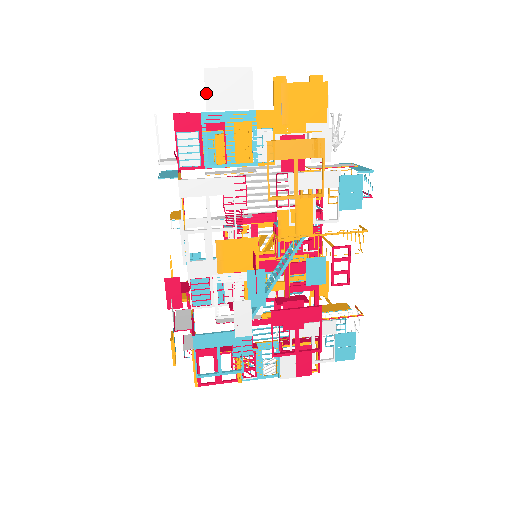
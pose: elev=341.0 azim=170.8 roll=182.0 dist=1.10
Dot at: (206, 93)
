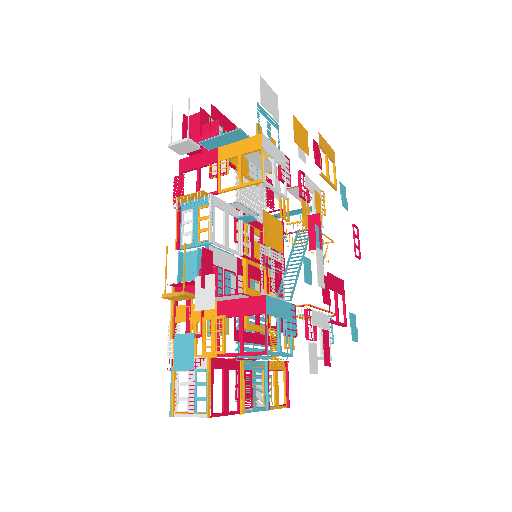
Dot at: (261, 92)
